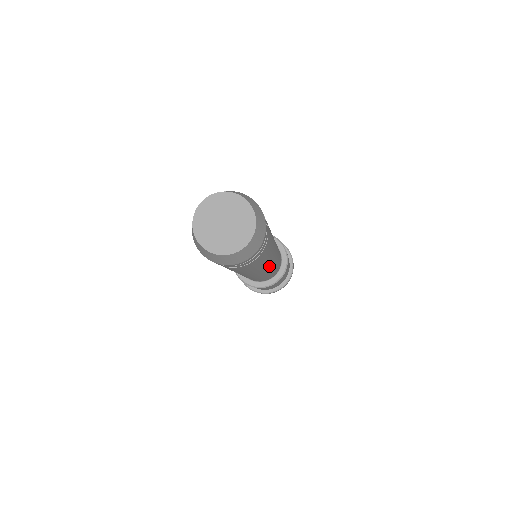
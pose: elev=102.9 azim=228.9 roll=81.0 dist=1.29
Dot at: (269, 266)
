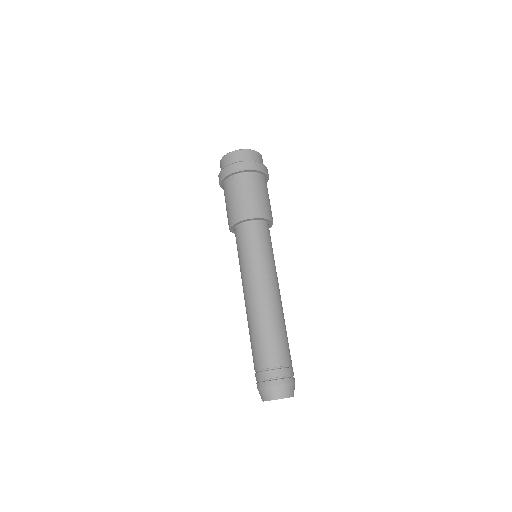
Dot at: (280, 295)
